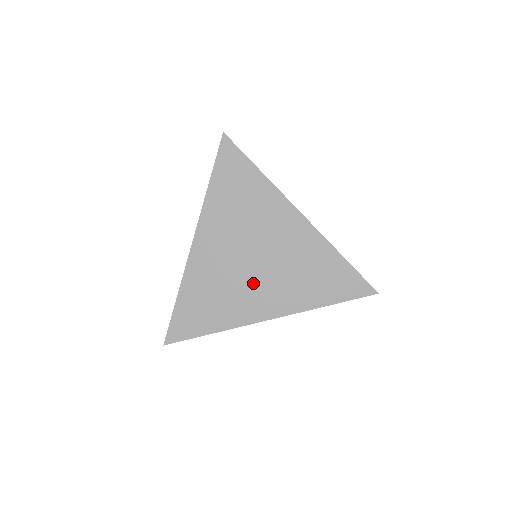
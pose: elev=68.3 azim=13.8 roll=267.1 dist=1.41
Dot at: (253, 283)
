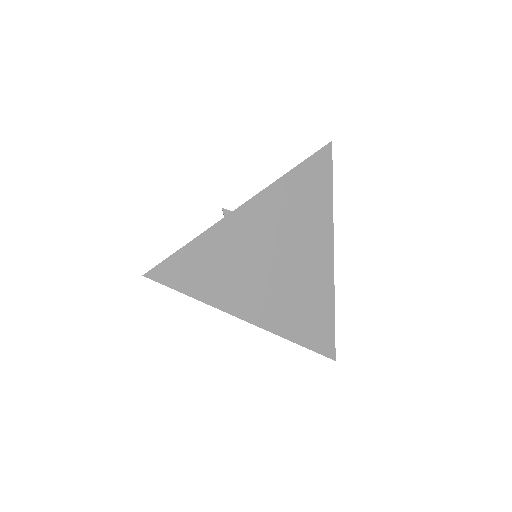
Dot at: (263, 281)
